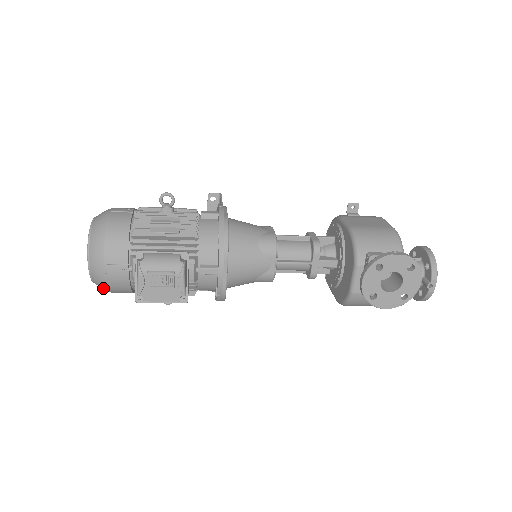
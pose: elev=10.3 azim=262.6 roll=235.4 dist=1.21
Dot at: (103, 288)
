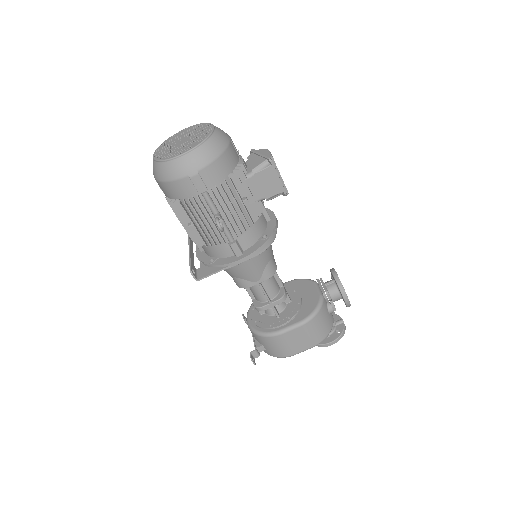
Dot at: (217, 148)
